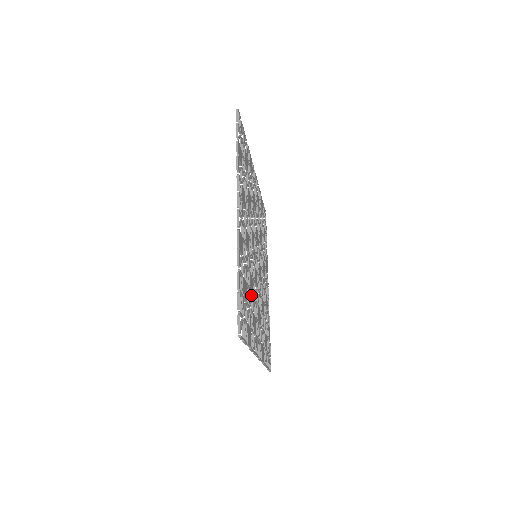
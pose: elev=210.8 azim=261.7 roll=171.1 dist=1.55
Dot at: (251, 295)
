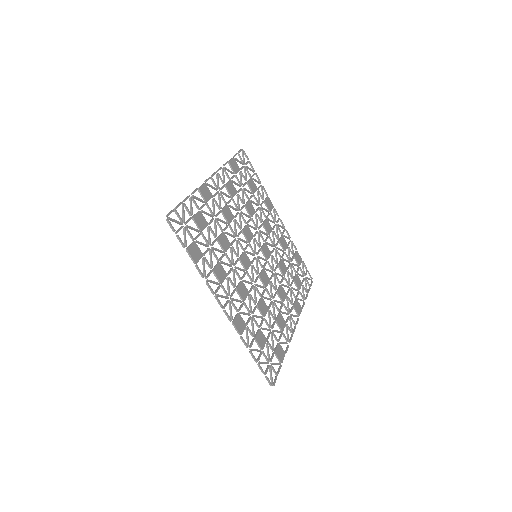
Dot at: (223, 251)
